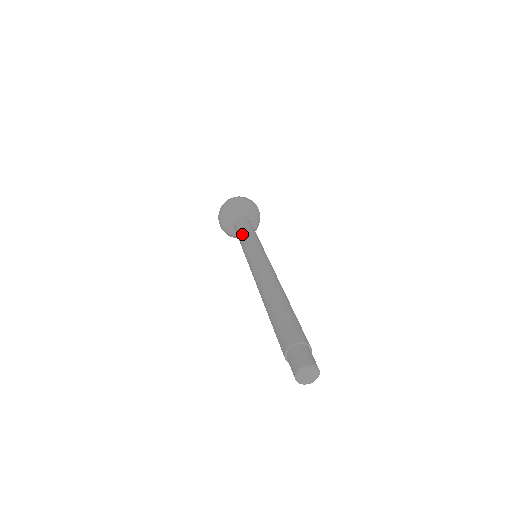
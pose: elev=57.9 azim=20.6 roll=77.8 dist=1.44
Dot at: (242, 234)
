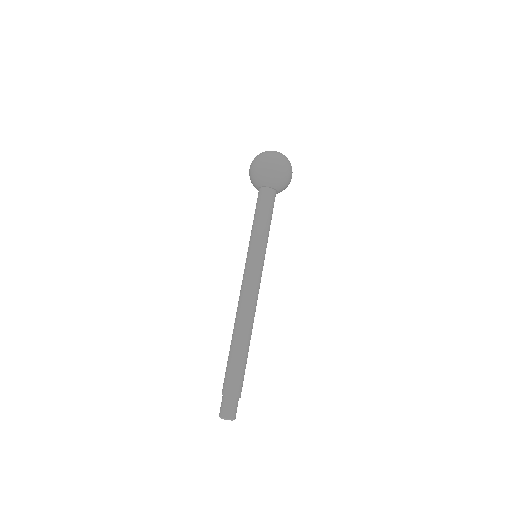
Dot at: occluded
